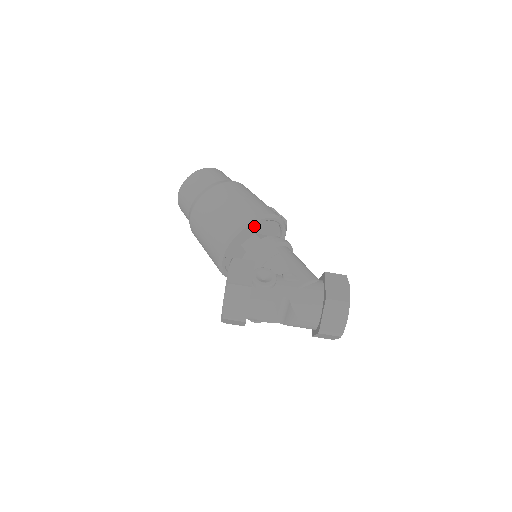
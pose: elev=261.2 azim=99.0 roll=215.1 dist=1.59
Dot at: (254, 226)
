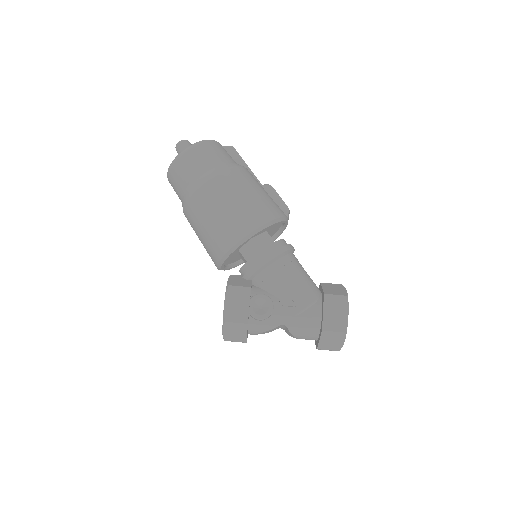
Dot at: occluded
